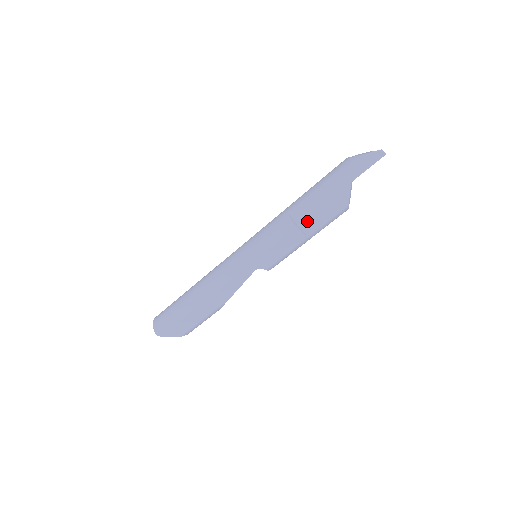
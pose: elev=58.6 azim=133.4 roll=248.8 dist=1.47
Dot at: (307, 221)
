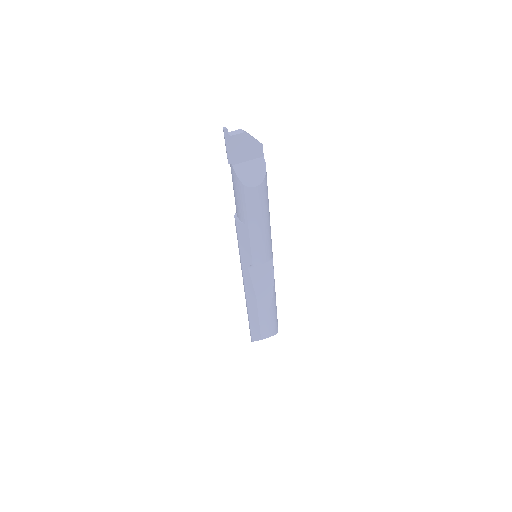
Dot at: (239, 212)
